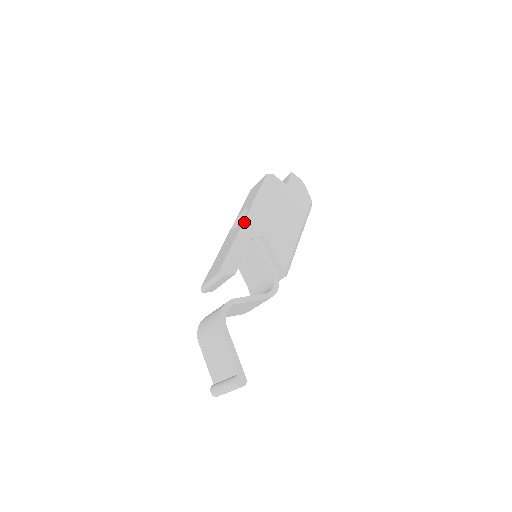
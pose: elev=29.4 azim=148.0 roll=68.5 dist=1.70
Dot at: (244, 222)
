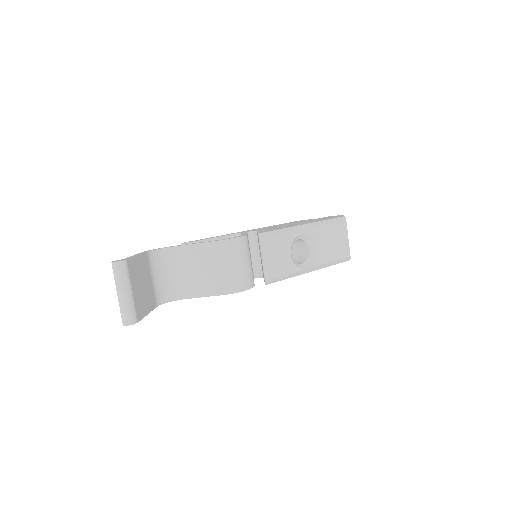
Dot at: occluded
